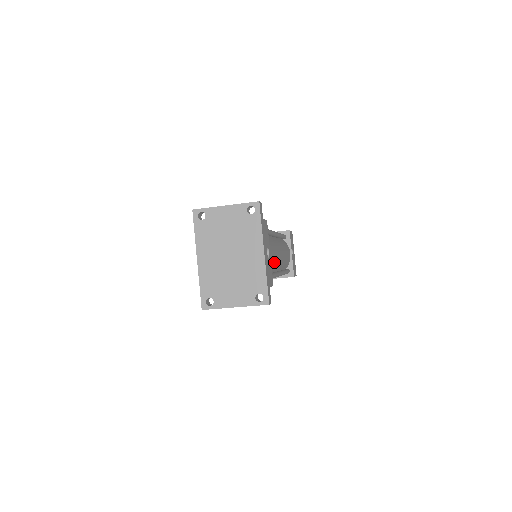
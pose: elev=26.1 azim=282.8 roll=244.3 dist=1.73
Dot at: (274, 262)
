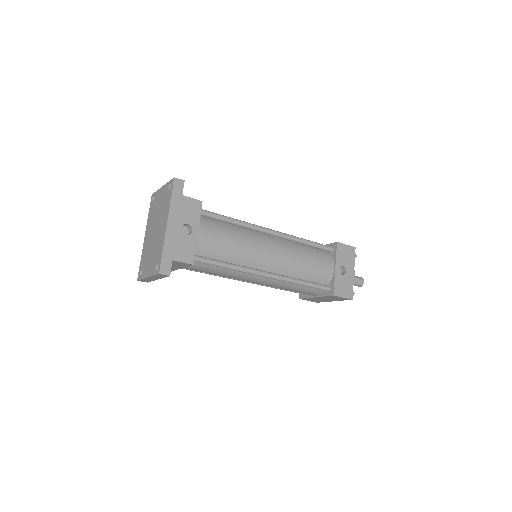
Dot at: (234, 252)
